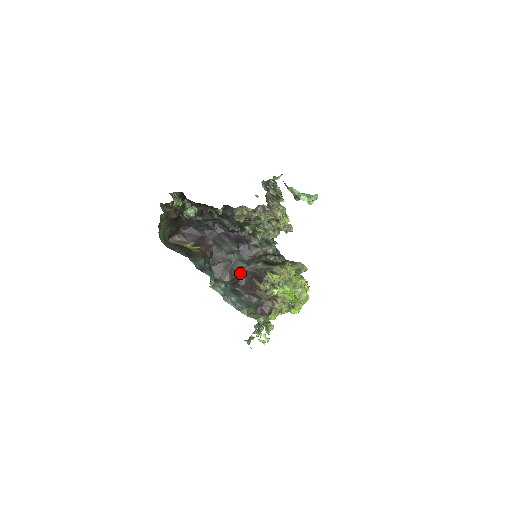
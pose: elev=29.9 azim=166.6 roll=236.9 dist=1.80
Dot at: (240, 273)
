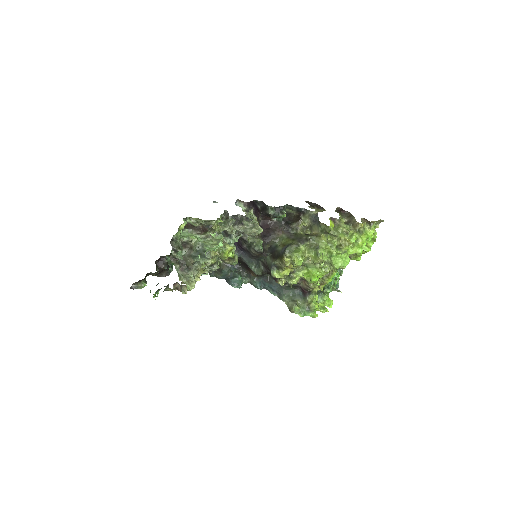
Dot at: (255, 273)
